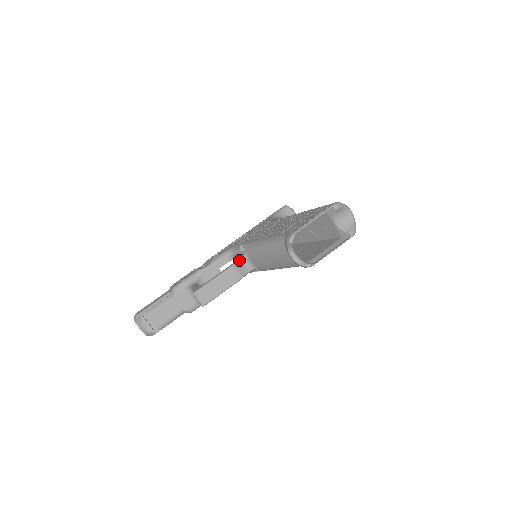
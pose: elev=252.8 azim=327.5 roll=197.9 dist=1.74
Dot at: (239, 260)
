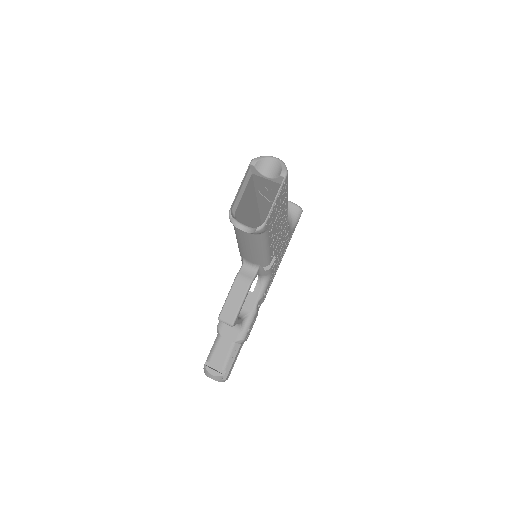
Dot at: (241, 268)
